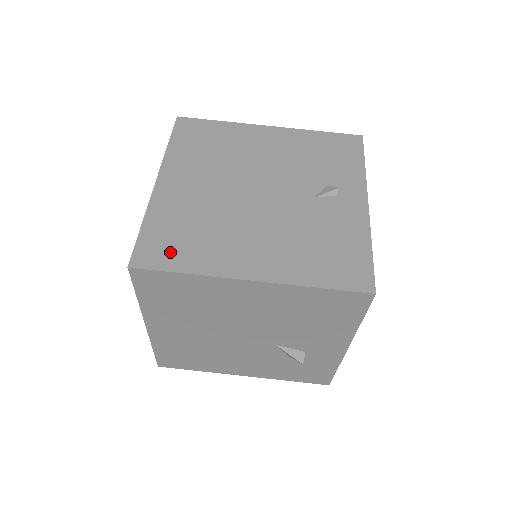
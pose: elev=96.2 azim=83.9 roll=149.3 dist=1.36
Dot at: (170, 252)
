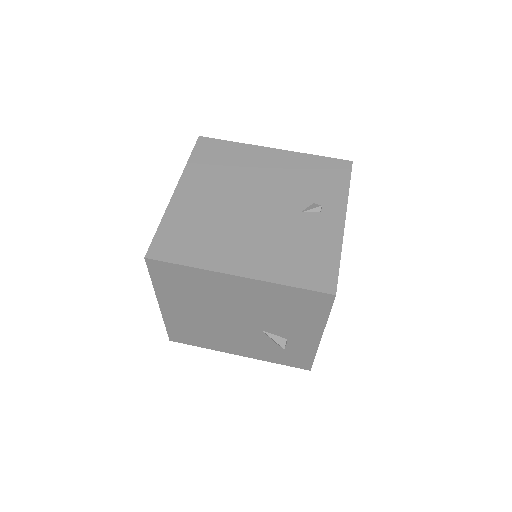
Dot at: (178, 248)
